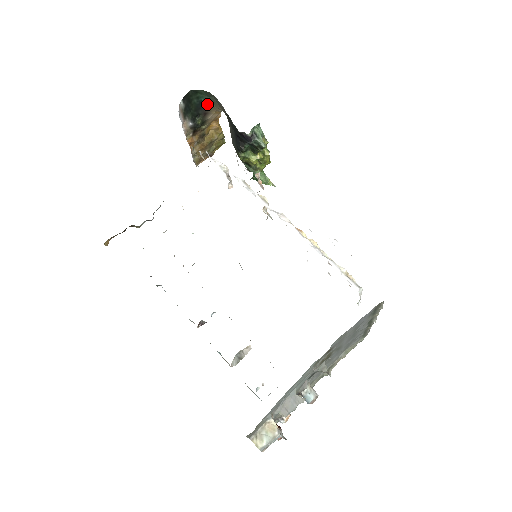
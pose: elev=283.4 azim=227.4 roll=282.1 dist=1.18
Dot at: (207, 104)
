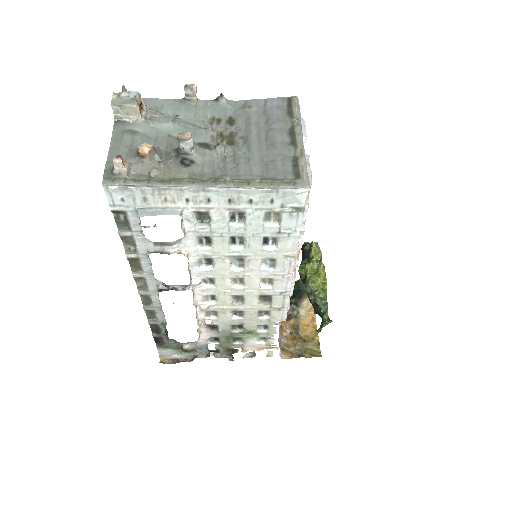
Dot at: (304, 292)
